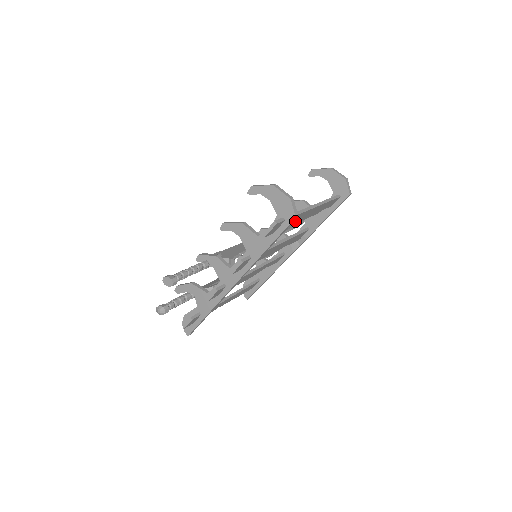
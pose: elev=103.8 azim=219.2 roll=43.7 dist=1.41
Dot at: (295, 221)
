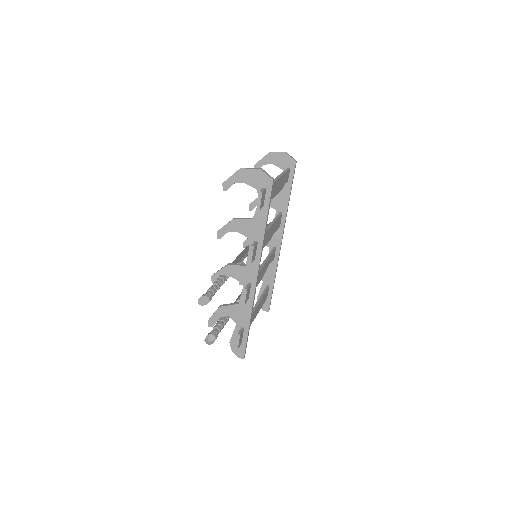
Dot at: (272, 194)
